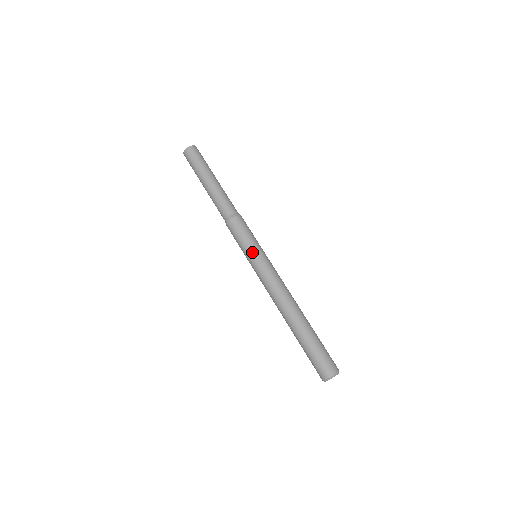
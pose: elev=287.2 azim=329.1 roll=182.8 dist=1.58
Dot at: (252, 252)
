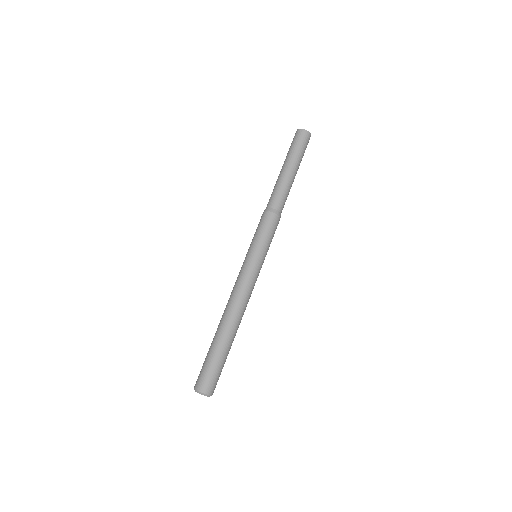
Dot at: (263, 254)
